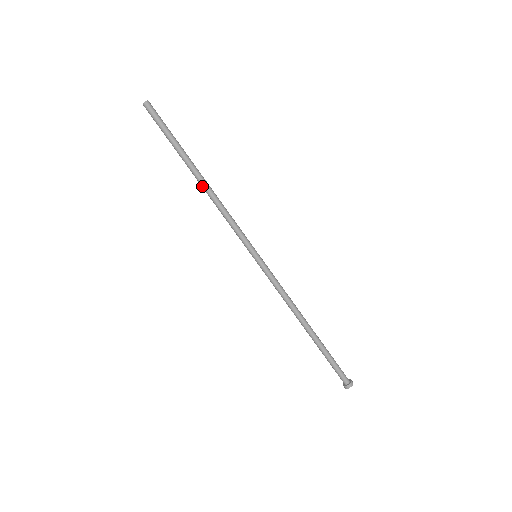
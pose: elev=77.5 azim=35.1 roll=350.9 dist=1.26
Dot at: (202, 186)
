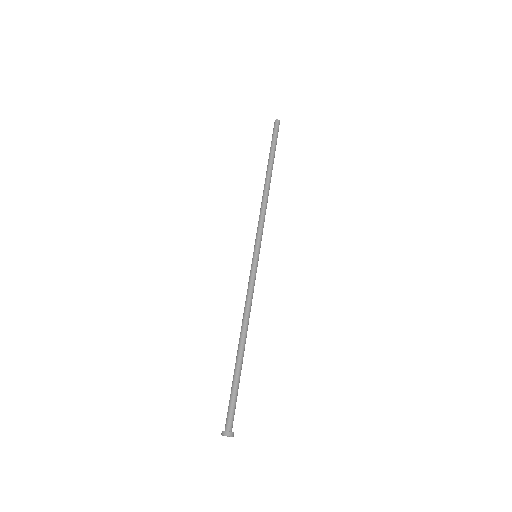
Dot at: (267, 184)
